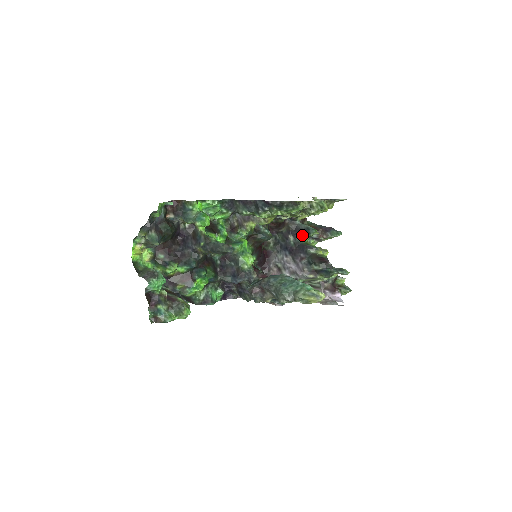
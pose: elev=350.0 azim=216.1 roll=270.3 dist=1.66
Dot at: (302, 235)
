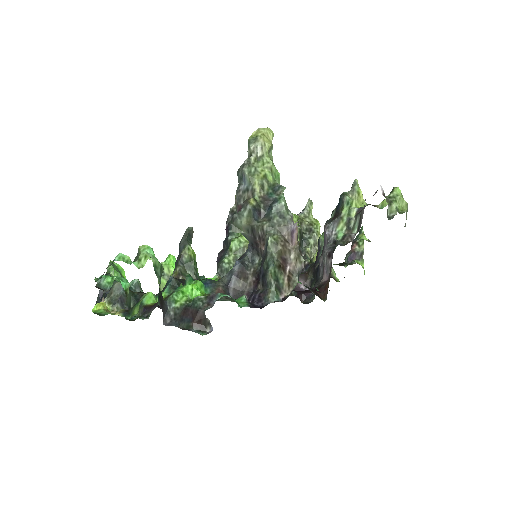
Dot at: (320, 252)
